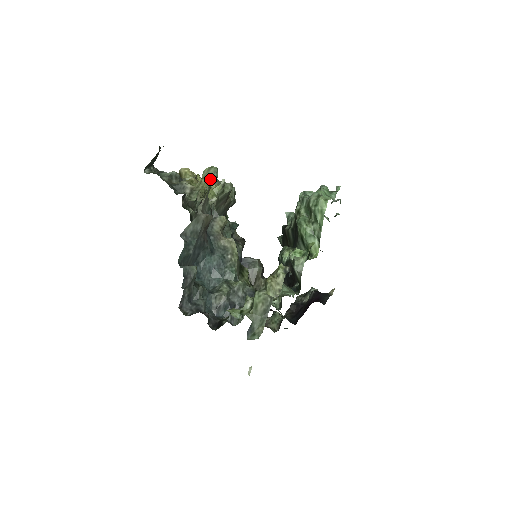
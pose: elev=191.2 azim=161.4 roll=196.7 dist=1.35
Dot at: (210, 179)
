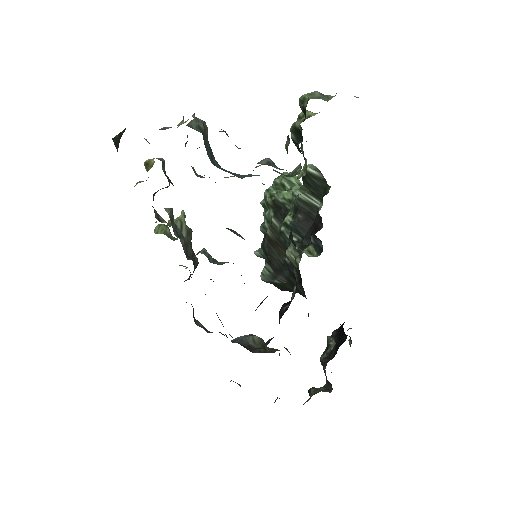
Dot at: (164, 232)
